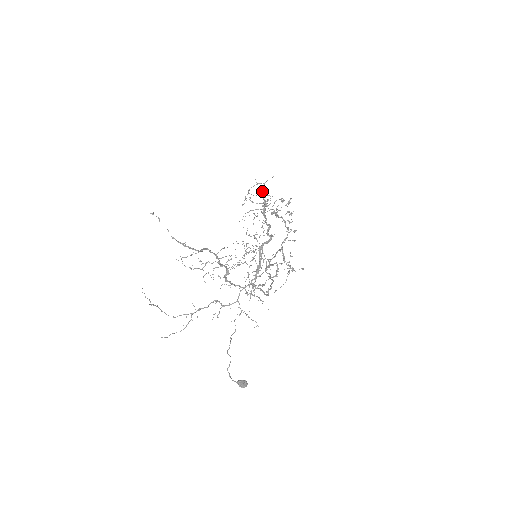
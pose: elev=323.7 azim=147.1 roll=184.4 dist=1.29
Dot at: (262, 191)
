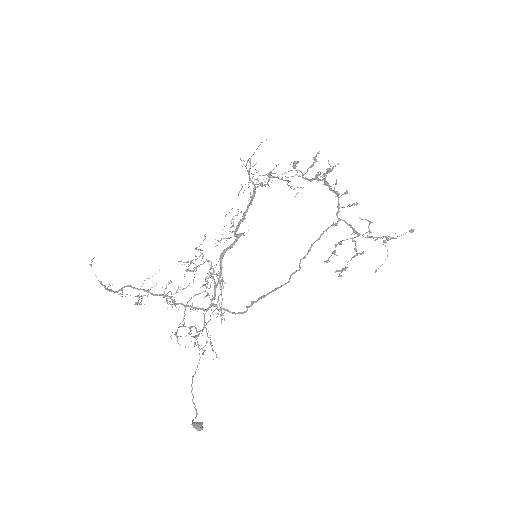
Dot at: (247, 171)
